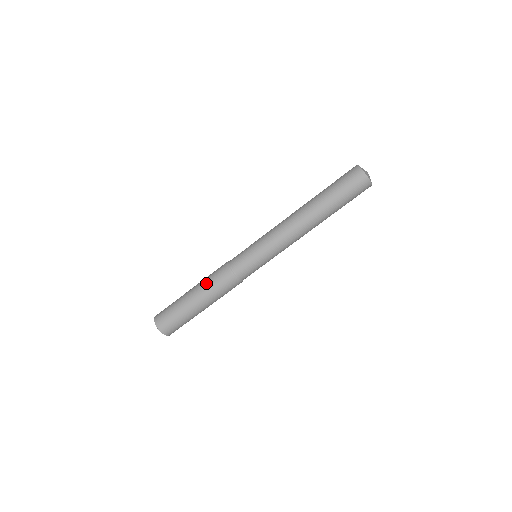
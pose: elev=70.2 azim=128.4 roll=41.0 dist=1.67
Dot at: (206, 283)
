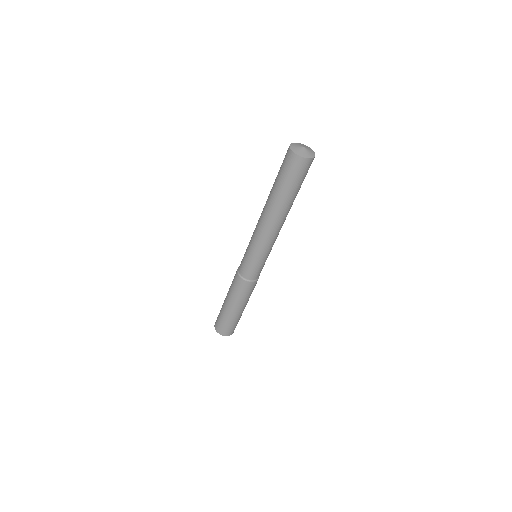
Dot at: (230, 291)
